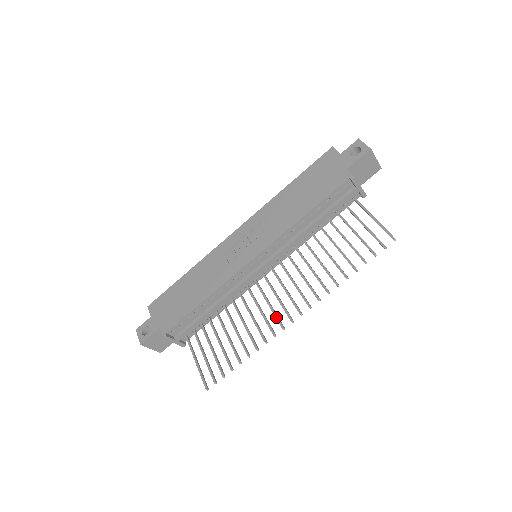
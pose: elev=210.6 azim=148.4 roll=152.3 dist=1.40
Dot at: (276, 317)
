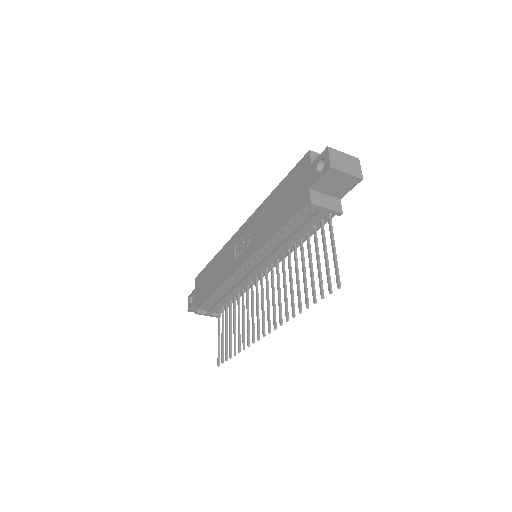
Dot at: (257, 325)
